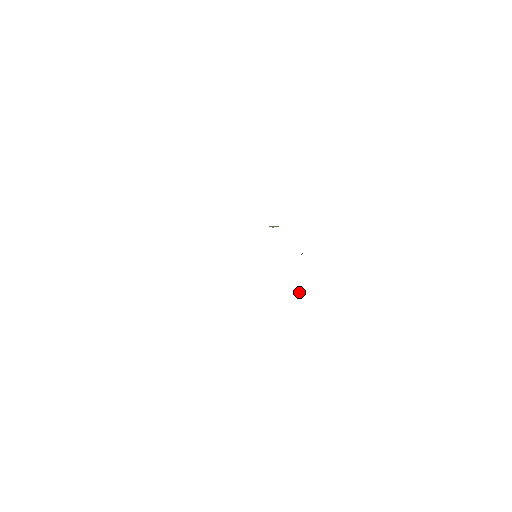
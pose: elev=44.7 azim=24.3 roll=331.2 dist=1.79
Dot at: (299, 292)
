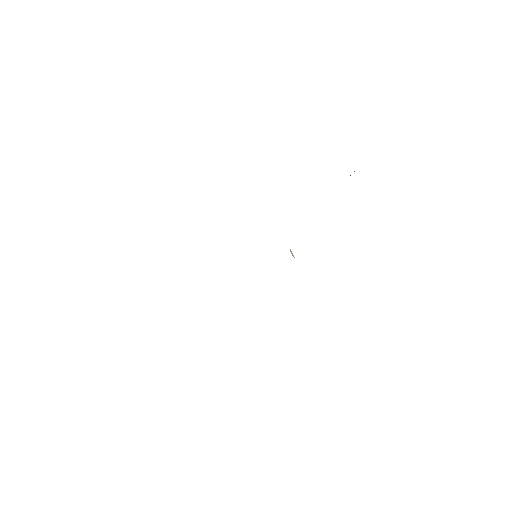
Dot at: occluded
